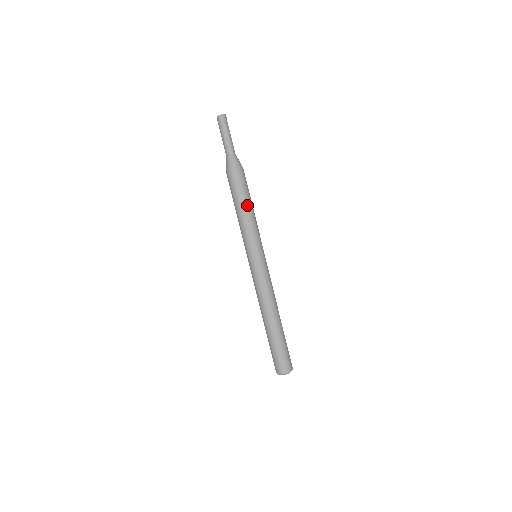
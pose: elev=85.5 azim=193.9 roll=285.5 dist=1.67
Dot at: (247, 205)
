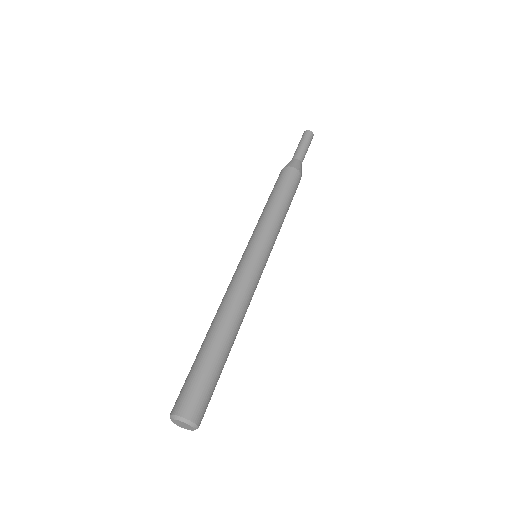
Dot at: (285, 202)
